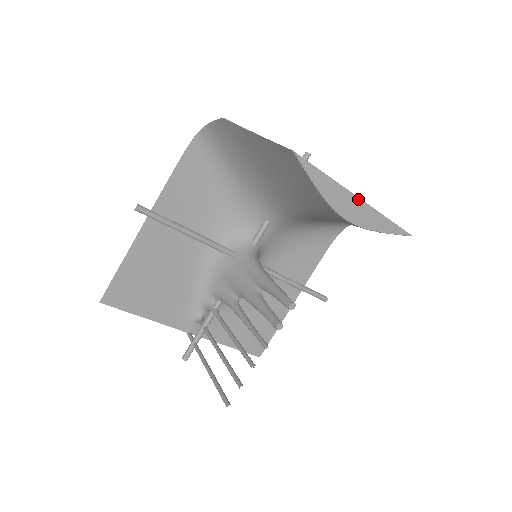
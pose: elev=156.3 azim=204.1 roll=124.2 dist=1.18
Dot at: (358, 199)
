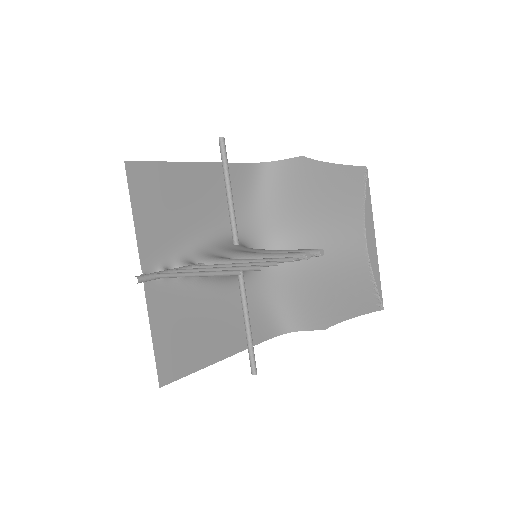
Dot at: (375, 238)
